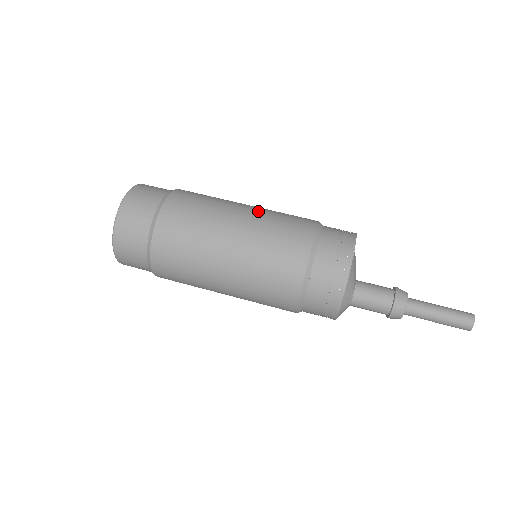
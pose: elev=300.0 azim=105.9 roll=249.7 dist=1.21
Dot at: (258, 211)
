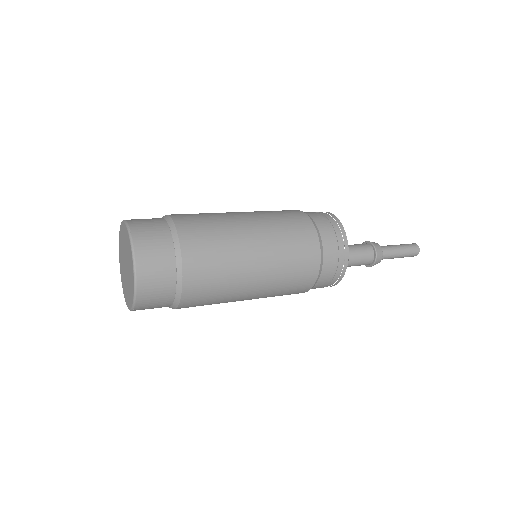
Dot at: (252, 212)
